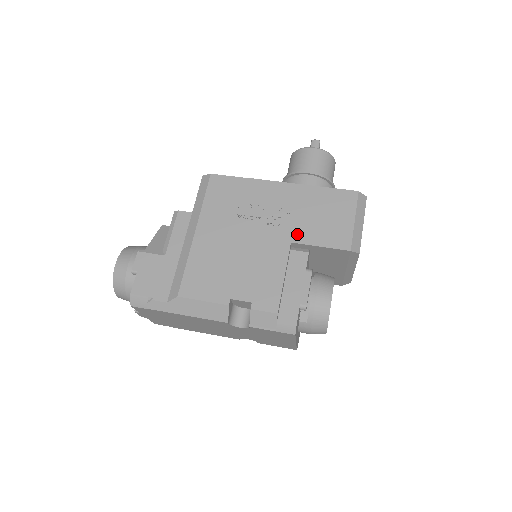
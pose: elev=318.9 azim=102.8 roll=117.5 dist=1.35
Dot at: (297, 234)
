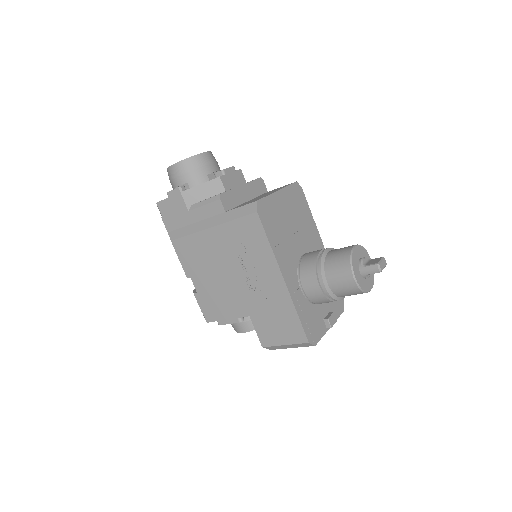
Dot at: (252, 306)
